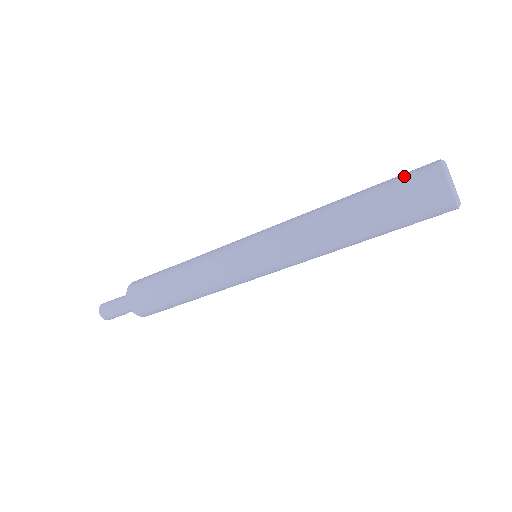
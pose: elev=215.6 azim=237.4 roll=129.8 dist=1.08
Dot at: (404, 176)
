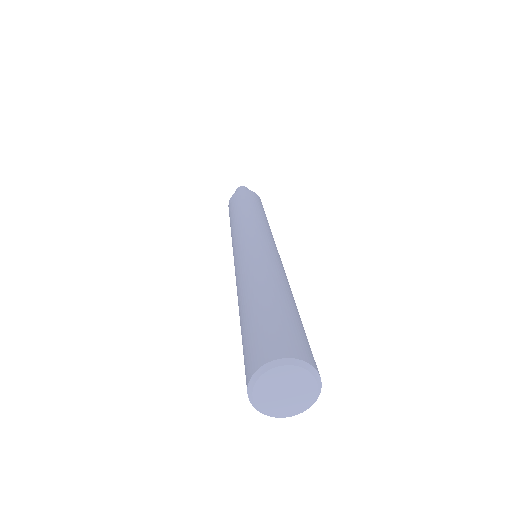
Dot at: (244, 352)
